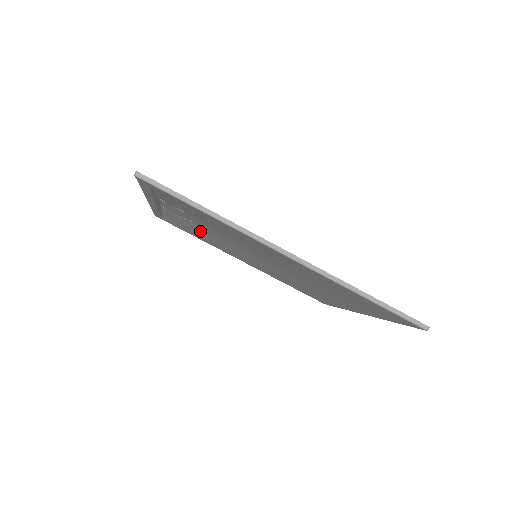
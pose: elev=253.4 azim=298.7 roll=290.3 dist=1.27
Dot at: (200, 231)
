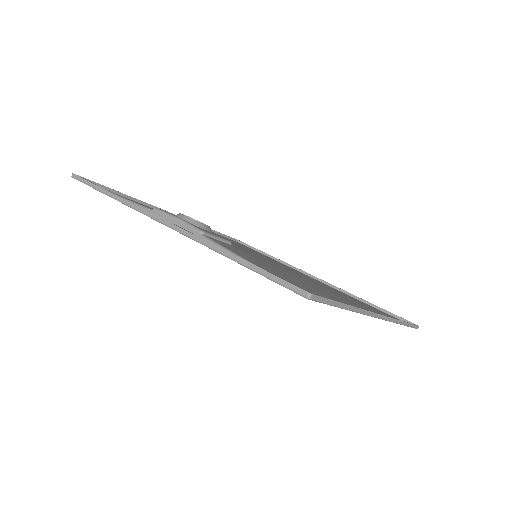
Dot at: occluded
